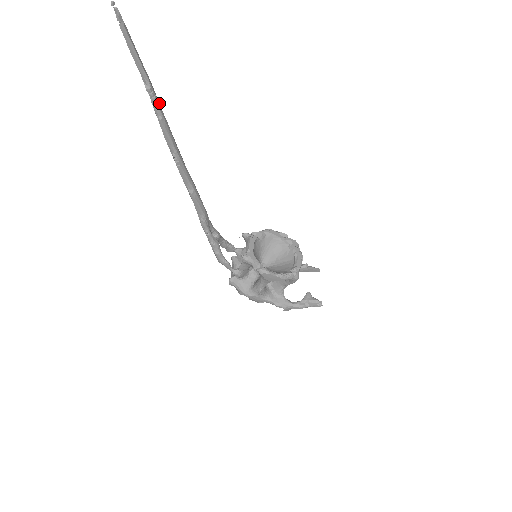
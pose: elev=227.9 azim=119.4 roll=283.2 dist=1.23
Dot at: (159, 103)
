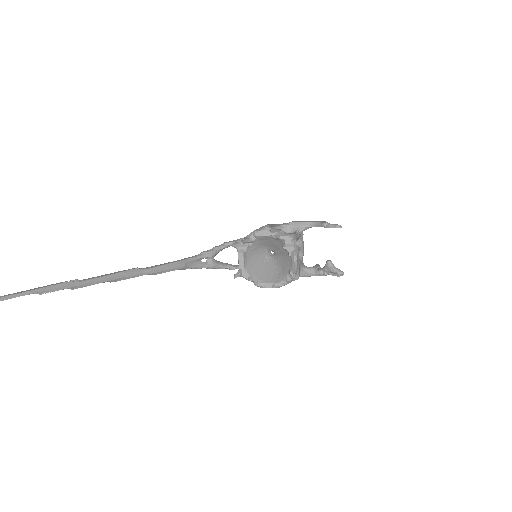
Dot at: (58, 286)
